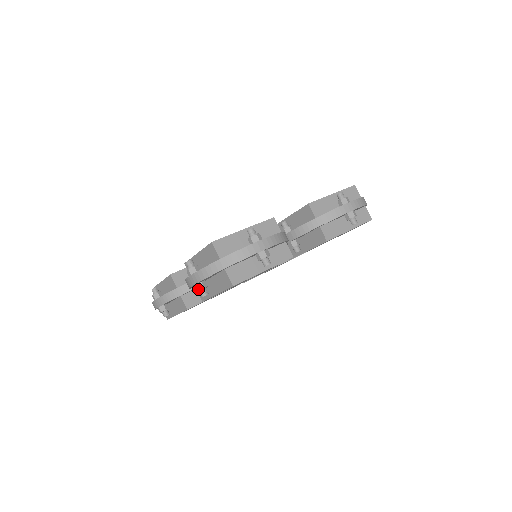
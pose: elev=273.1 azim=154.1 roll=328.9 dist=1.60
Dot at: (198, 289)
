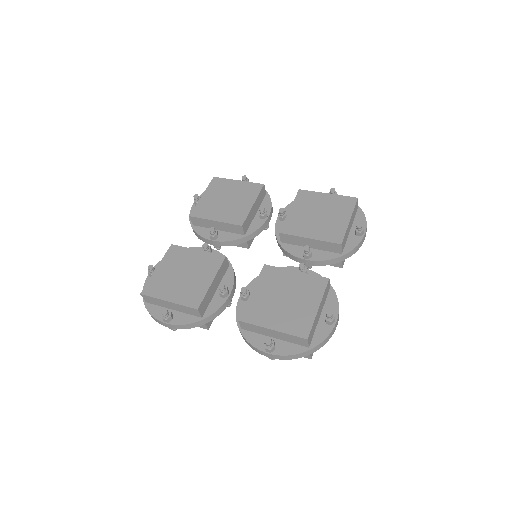
Dot at: (273, 359)
